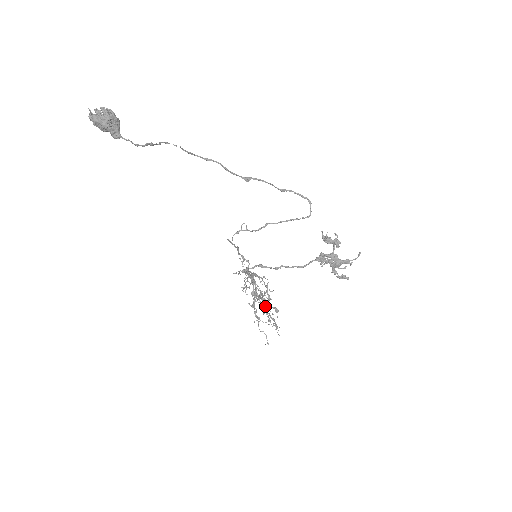
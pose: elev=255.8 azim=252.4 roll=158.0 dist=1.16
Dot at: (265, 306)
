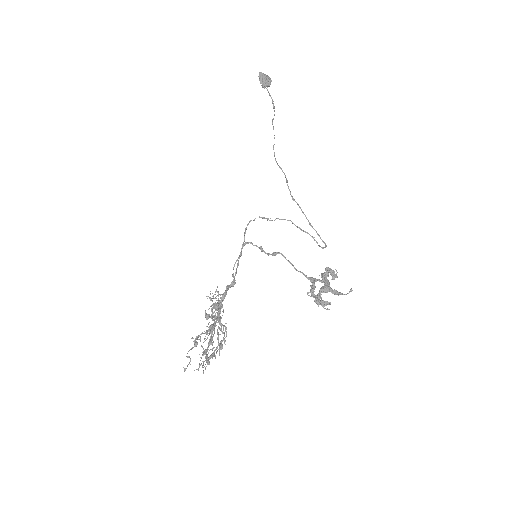
Dot at: (207, 348)
